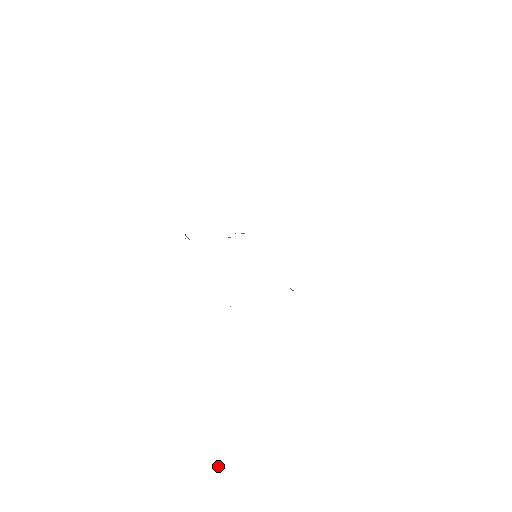
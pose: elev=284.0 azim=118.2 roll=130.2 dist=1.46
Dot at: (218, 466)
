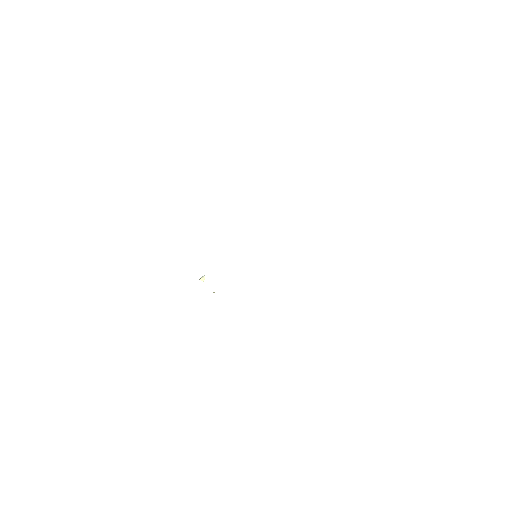
Dot at: (200, 279)
